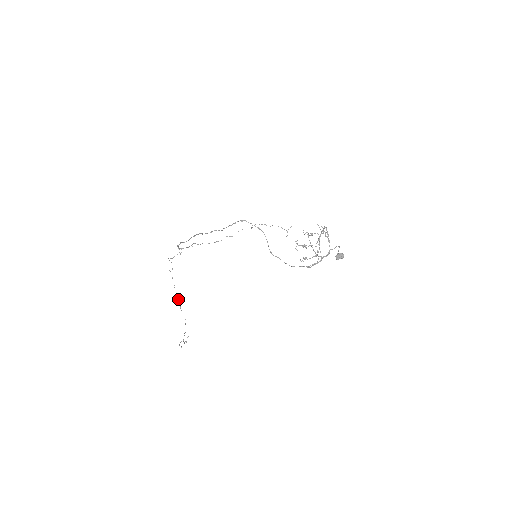
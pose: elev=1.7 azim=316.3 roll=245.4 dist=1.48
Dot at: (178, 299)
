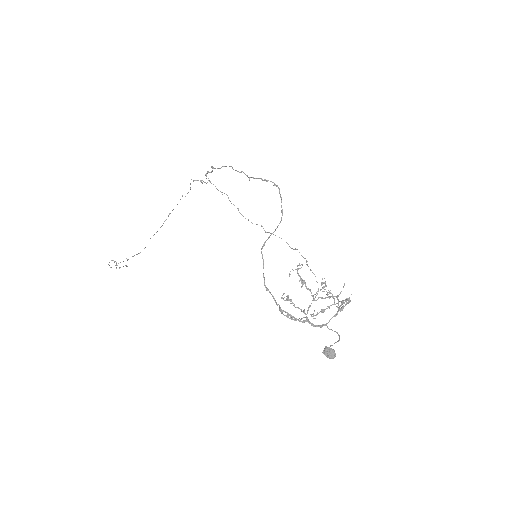
Dot at: (160, 227)
